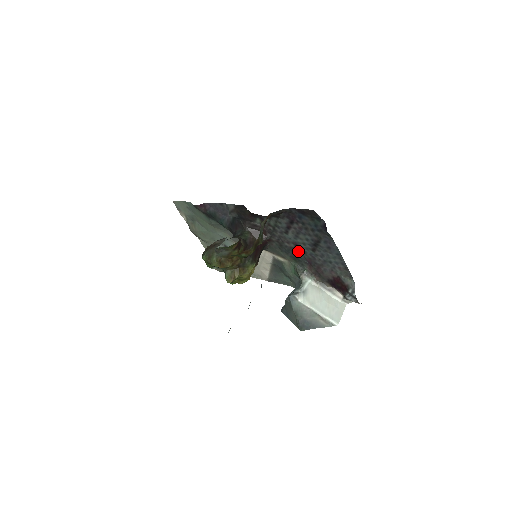
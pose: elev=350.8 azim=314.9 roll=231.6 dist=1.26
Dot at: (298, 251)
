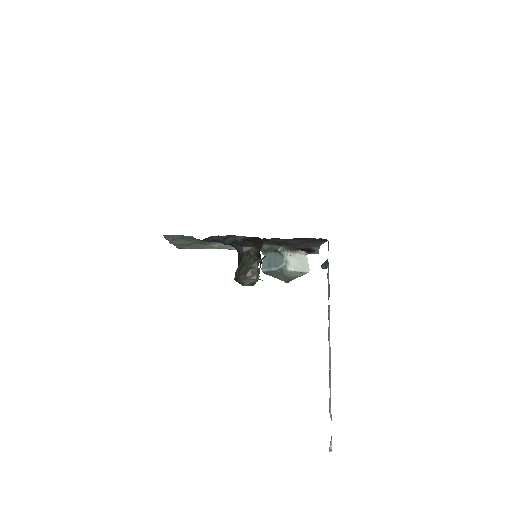
Dot at: (325, 268)
